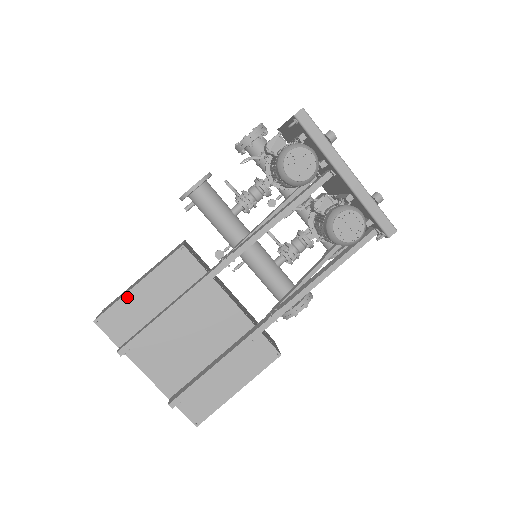
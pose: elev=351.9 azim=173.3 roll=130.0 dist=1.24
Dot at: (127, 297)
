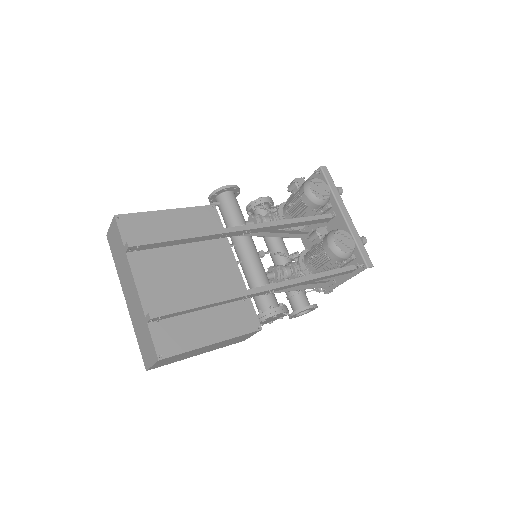
Dot at: (154, 214)
